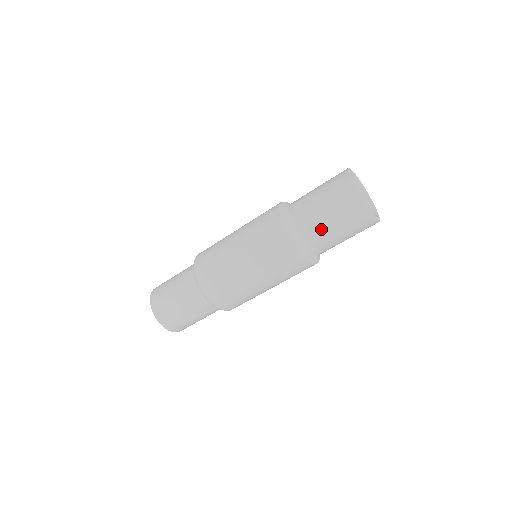
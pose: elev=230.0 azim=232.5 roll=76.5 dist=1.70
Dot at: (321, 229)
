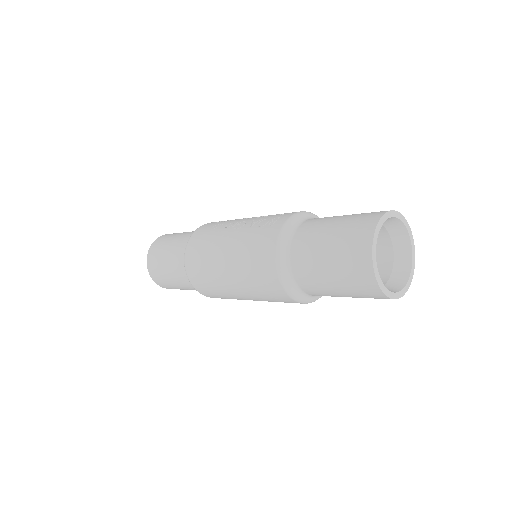
Dot at: (332, 296)
